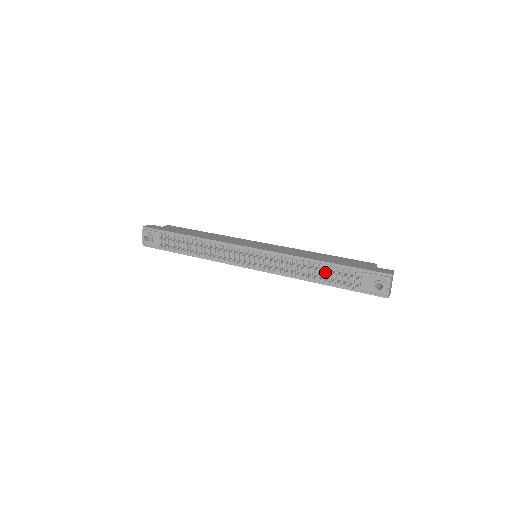
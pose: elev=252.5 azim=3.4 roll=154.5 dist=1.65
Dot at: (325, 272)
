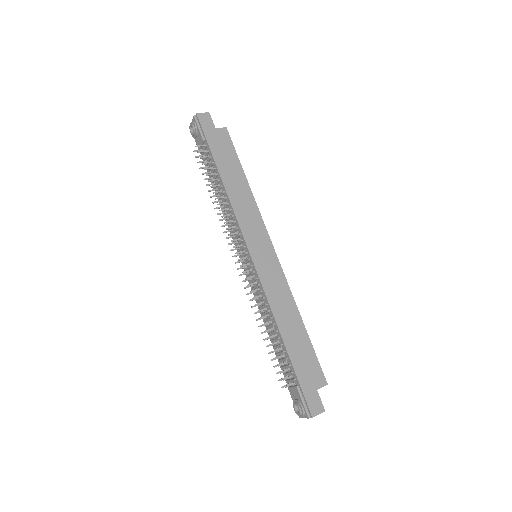
Dot at: (278, 346)
